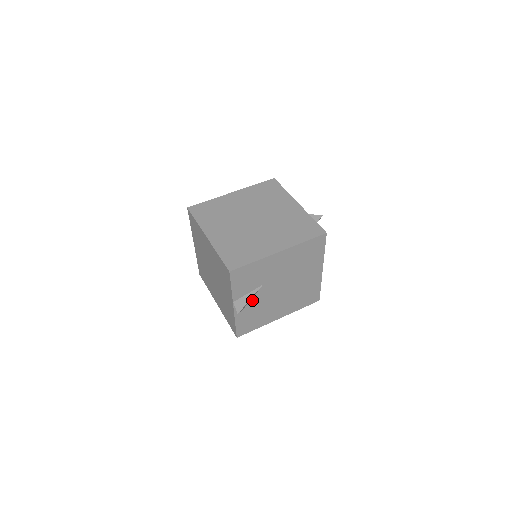
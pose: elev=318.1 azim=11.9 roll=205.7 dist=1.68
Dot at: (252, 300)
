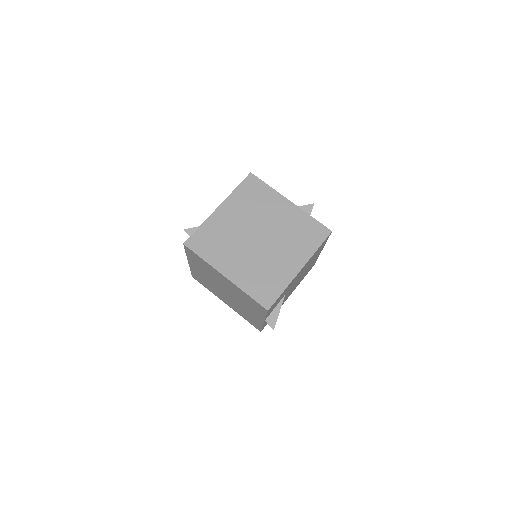
Dot at: occluded
